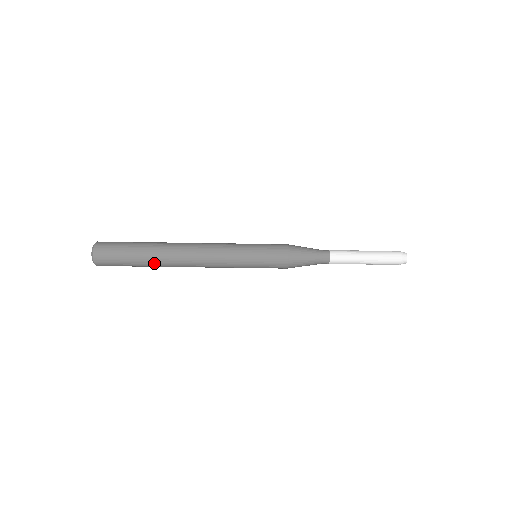
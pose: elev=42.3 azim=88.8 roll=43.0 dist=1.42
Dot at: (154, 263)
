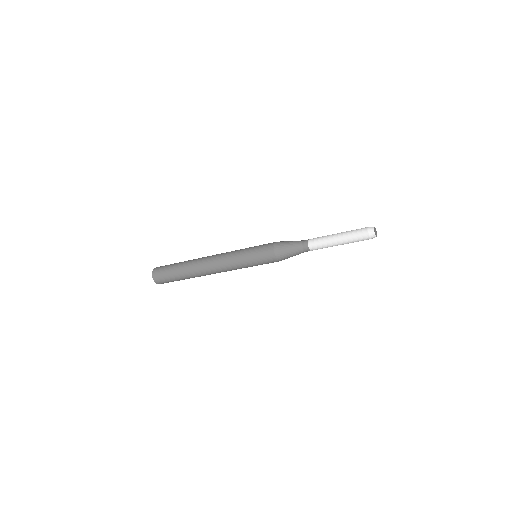
Dot at: (186, 271)
